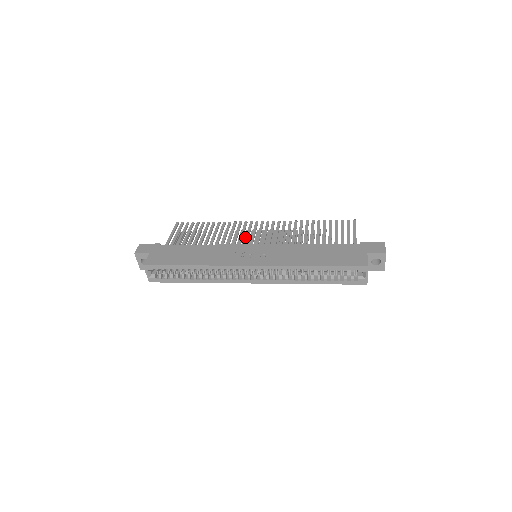
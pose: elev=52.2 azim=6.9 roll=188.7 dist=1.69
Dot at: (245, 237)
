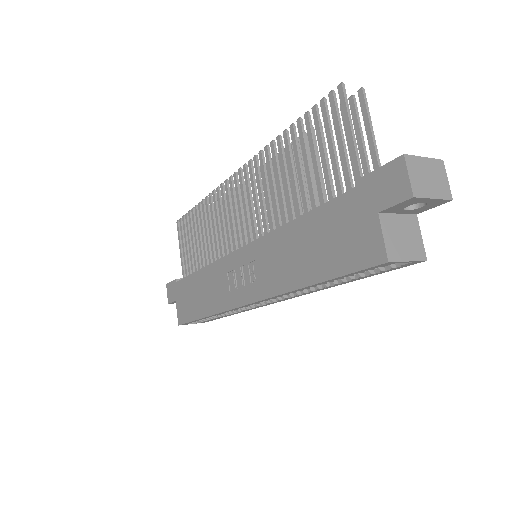
Dot at: occluded
